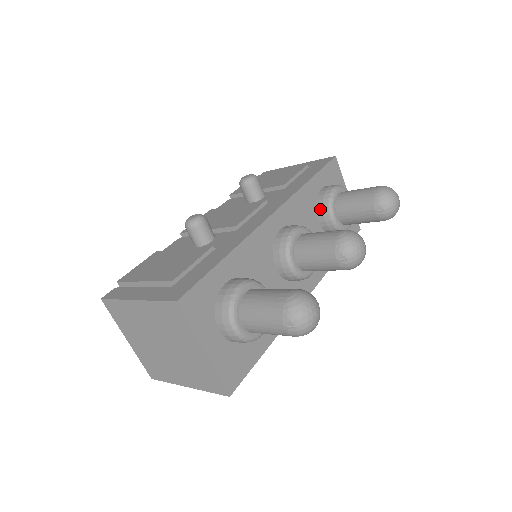
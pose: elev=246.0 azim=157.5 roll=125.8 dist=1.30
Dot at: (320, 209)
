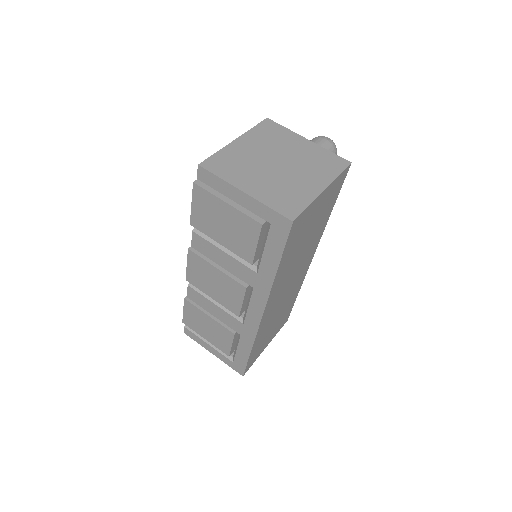
Dot at: occluded
